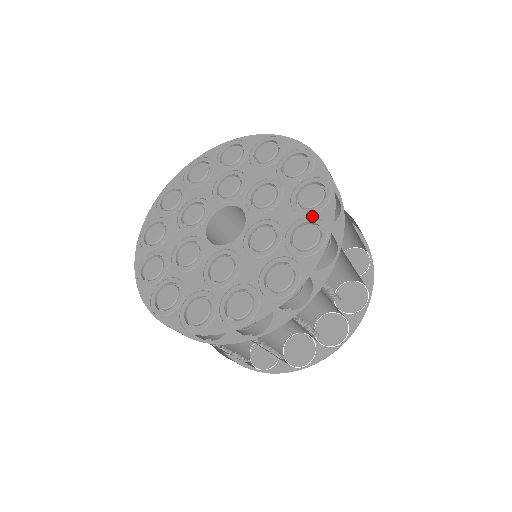
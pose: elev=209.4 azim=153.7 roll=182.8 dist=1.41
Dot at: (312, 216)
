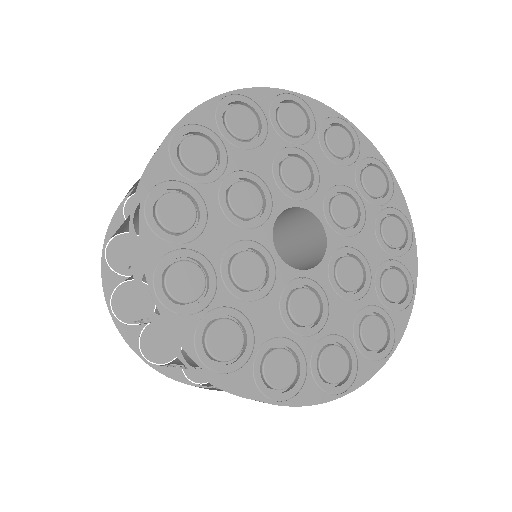
Dot at: (398, 260)
